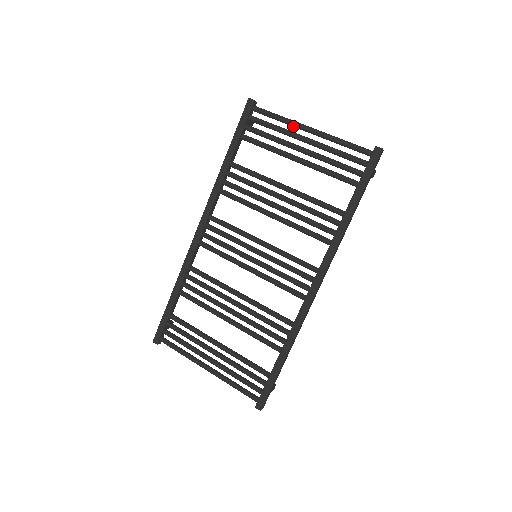
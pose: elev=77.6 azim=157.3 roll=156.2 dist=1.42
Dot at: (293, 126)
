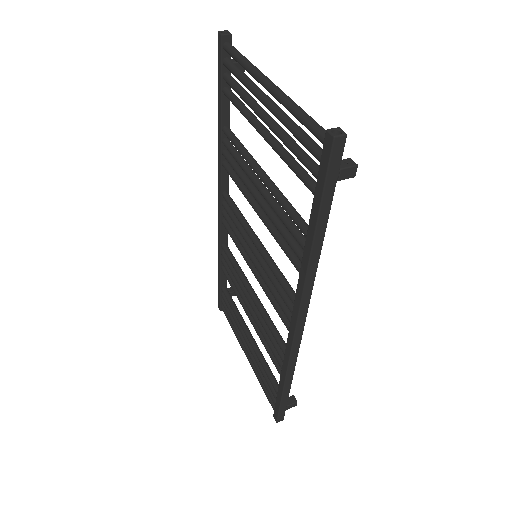
Dot at: (255, 78)
